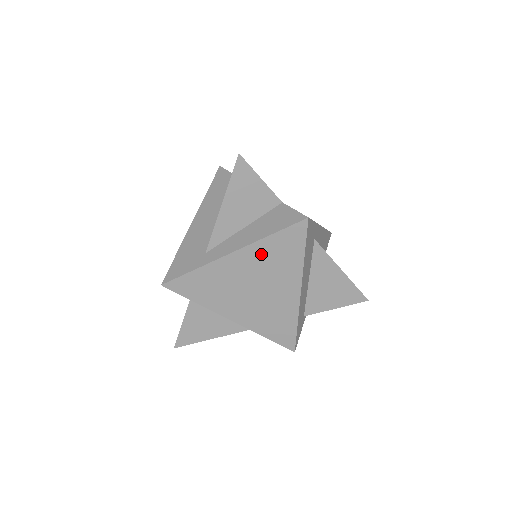
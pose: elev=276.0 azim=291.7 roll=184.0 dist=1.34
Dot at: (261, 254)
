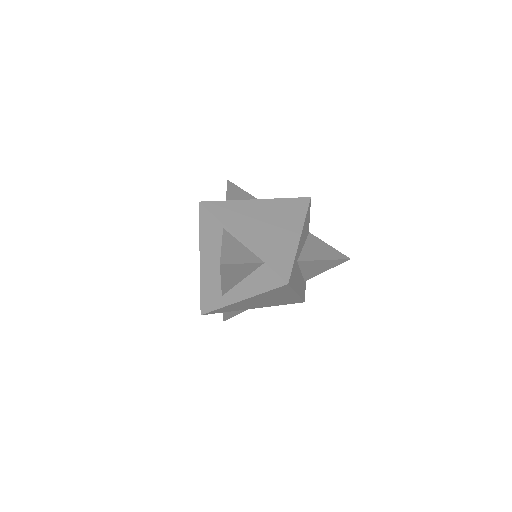
Dot at: (262, 296)
